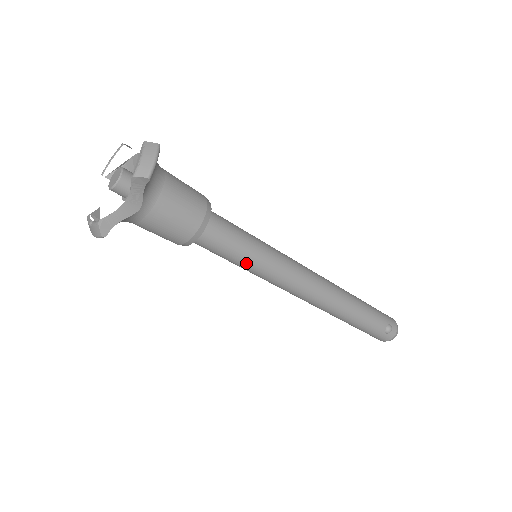
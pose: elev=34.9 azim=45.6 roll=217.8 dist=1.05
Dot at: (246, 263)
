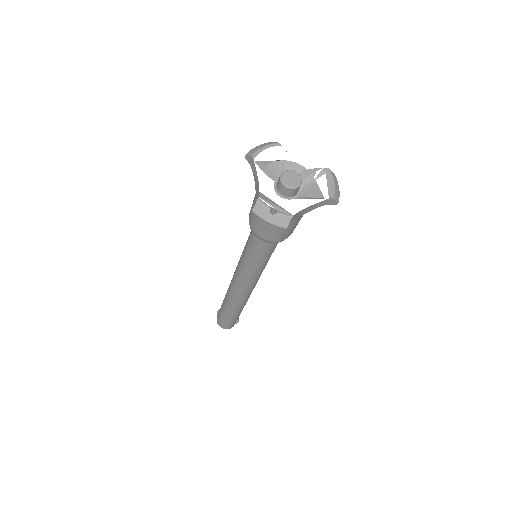
Dot at: (263, 262)
